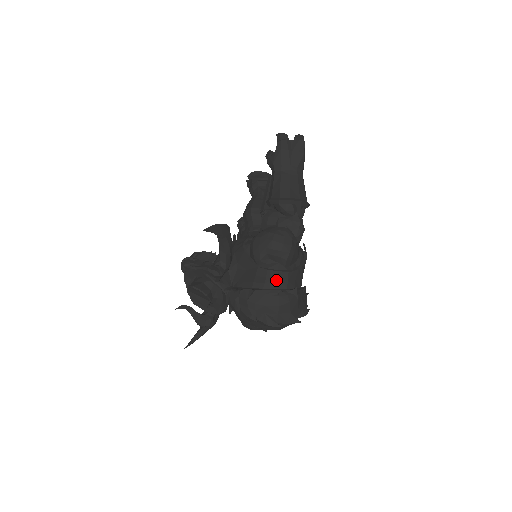
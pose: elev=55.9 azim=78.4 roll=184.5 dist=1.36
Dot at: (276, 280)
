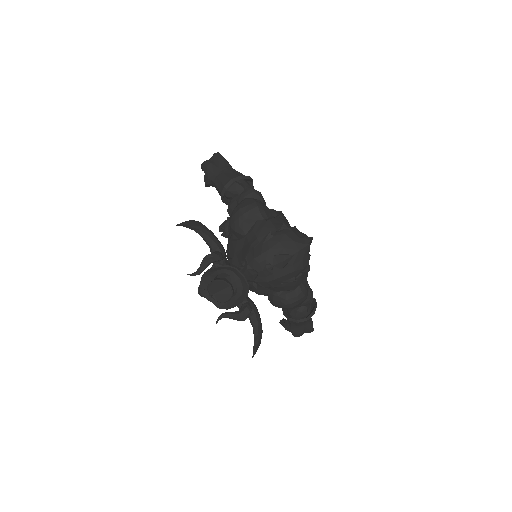
Dot at: (263, 229)
